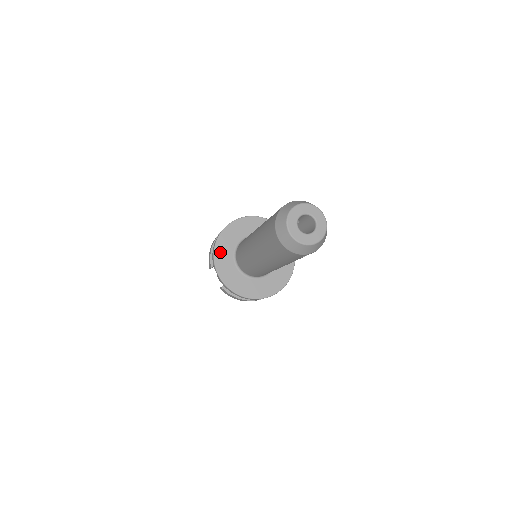
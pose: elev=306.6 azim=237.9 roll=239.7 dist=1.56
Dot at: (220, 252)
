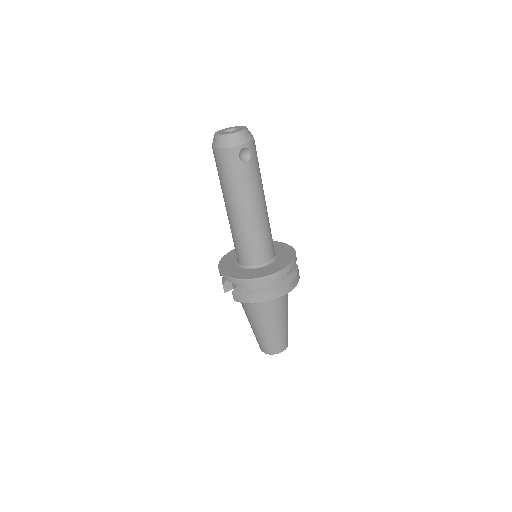
Dot at: (224, 263)
